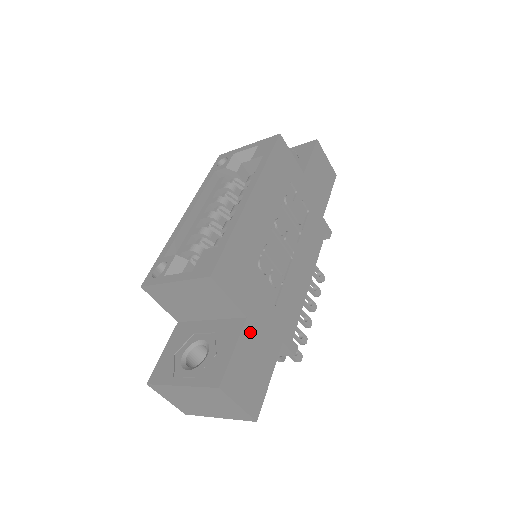
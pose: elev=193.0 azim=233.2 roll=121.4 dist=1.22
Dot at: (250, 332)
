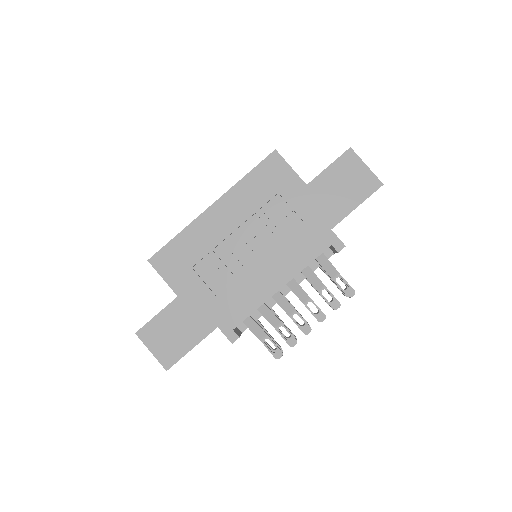
Dot at: (178, 308)
